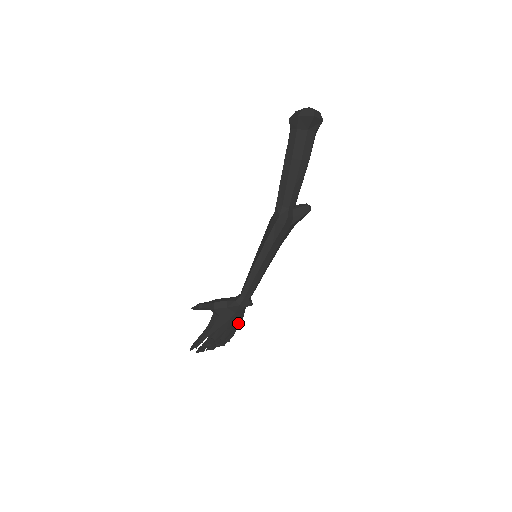
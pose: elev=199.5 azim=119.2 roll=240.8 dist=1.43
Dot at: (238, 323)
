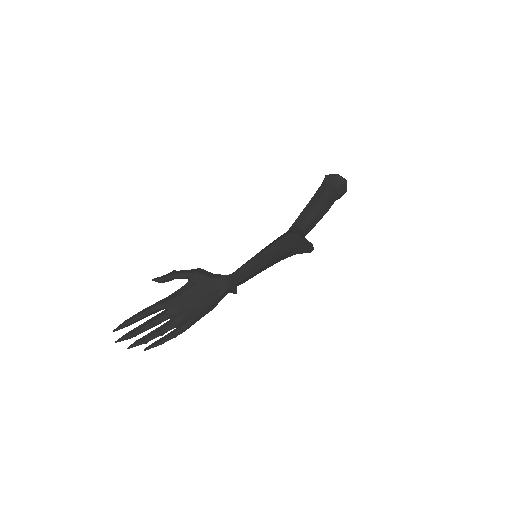
Dot at: (205, 311)
